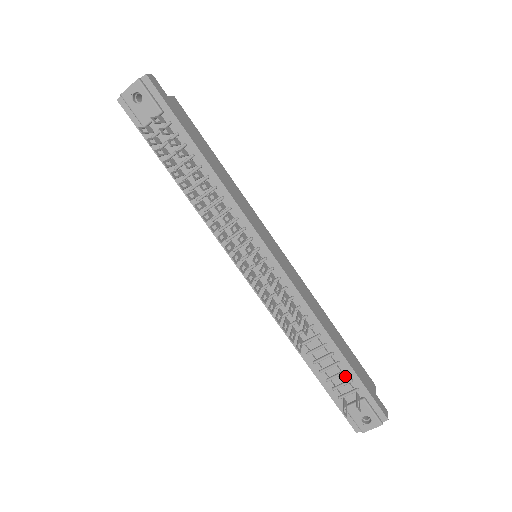
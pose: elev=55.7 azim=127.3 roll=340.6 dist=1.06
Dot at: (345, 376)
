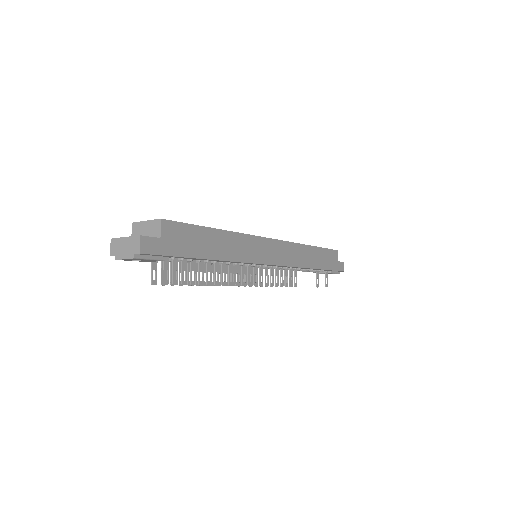
Dot at: occluded
